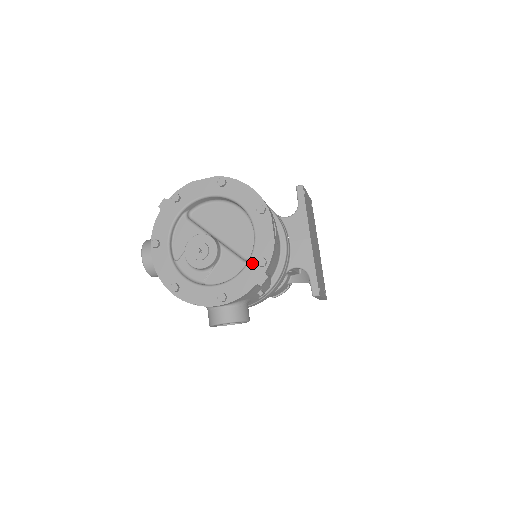
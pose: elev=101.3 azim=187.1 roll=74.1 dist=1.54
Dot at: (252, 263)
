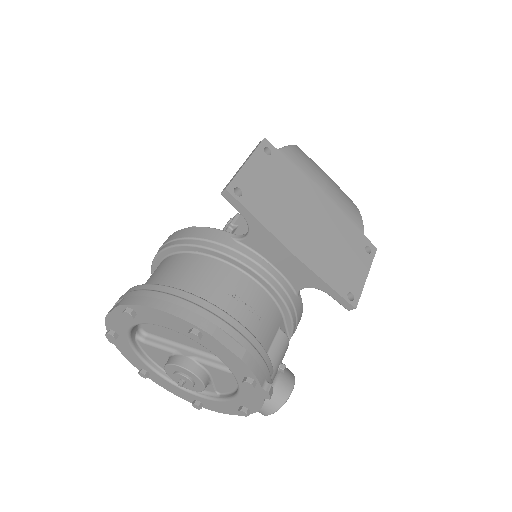
Dot at: (241, 382)
